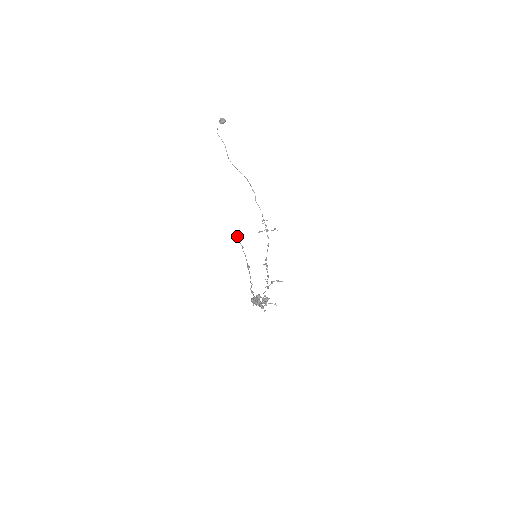
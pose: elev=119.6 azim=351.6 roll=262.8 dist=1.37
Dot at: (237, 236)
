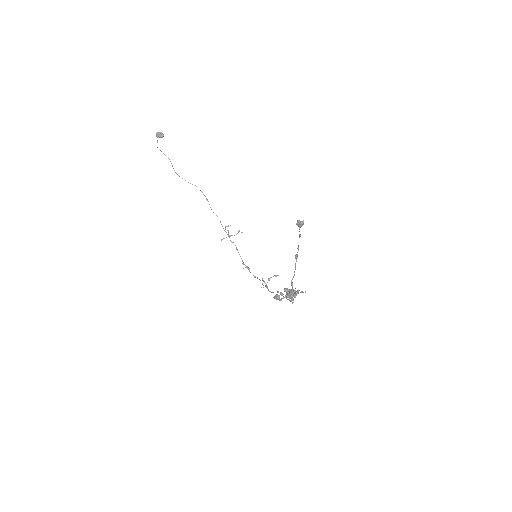
Dot at: (303, 222)
